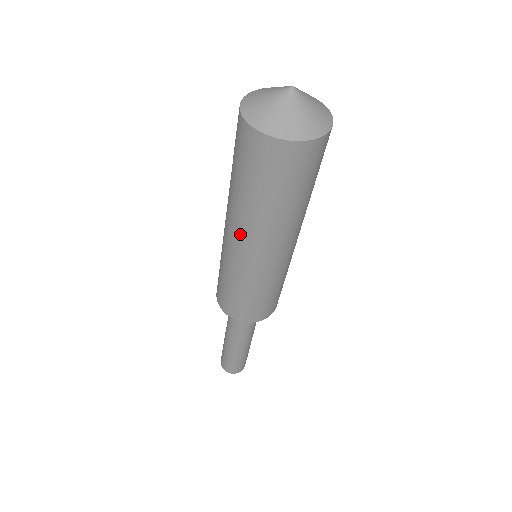
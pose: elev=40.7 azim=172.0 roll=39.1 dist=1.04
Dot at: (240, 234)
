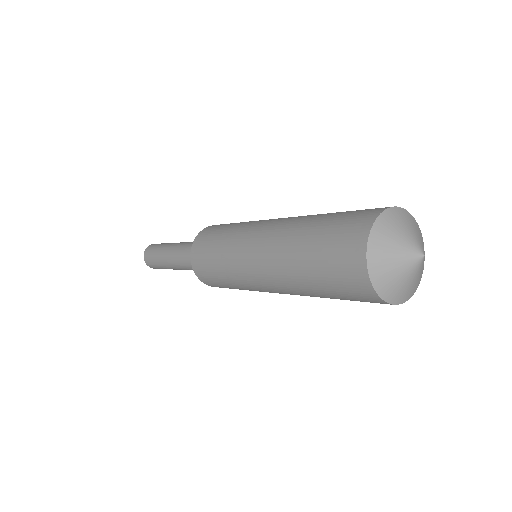
Dot at: (267, 268)
